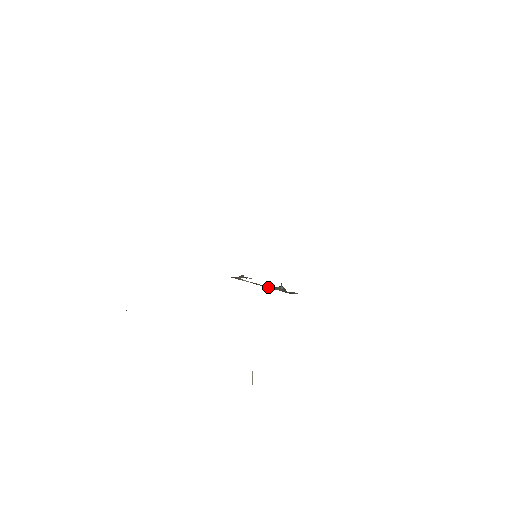
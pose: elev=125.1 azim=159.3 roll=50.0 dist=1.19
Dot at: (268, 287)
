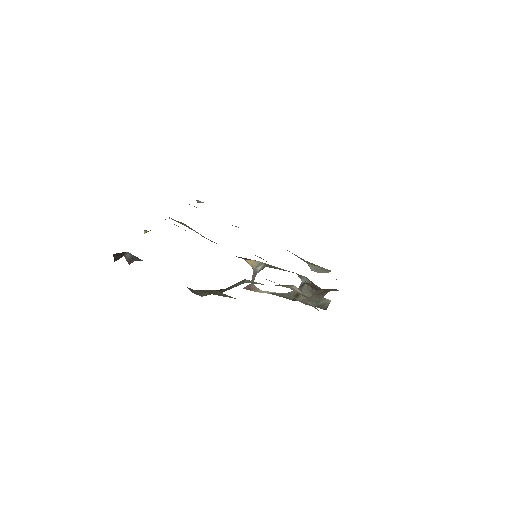
Dot at: (291, 292)
